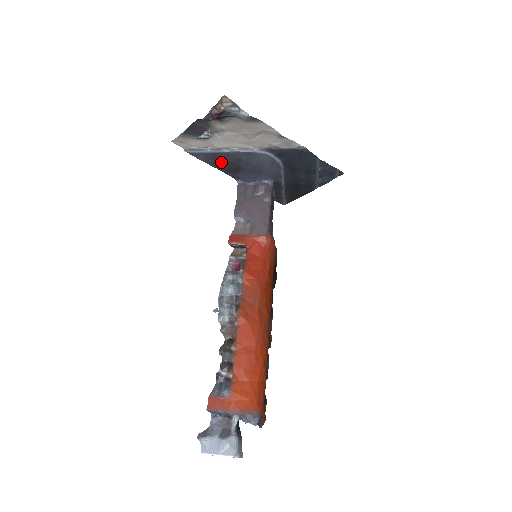
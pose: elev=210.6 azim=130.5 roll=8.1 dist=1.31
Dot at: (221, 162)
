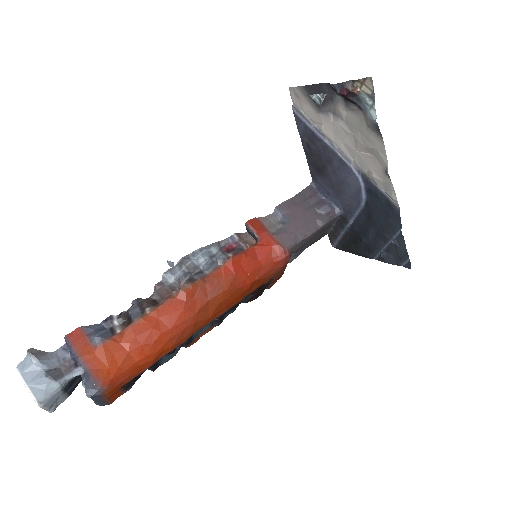
Dot at: (314, 149)
